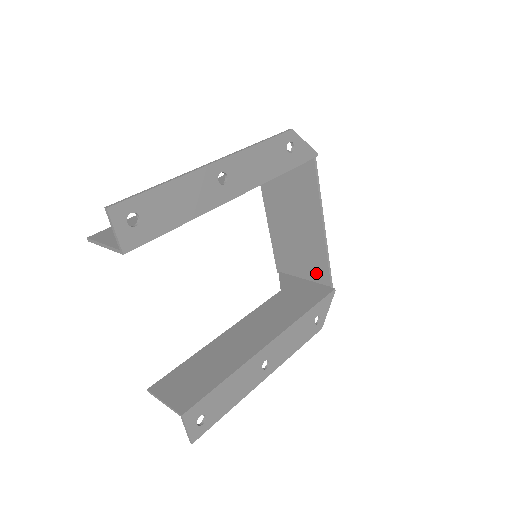
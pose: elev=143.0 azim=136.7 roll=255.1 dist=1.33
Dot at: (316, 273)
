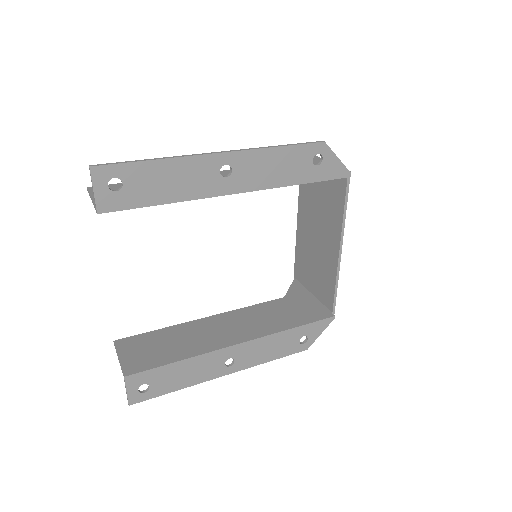
Dot at: (323, 293)
